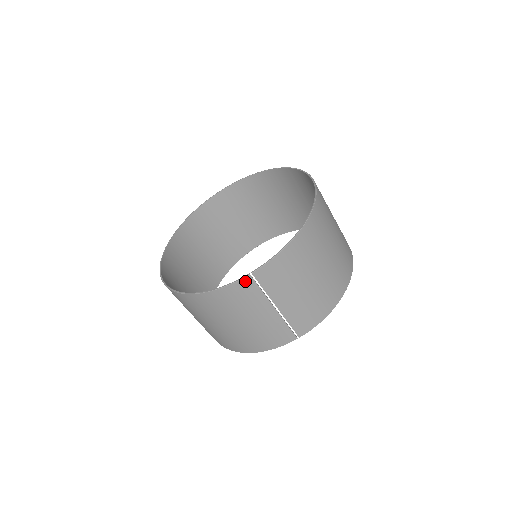
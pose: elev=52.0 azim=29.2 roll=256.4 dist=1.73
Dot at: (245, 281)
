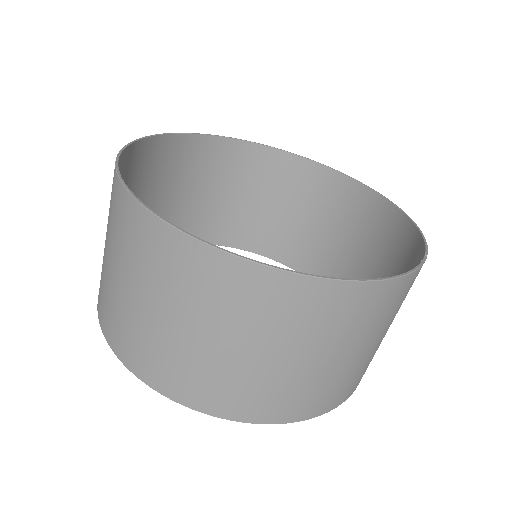
Dot at: occluded
